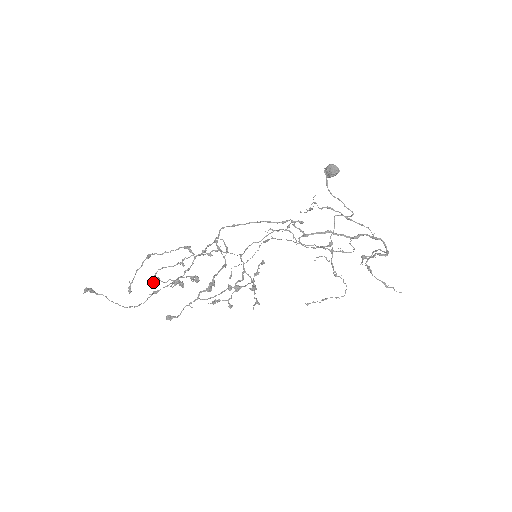
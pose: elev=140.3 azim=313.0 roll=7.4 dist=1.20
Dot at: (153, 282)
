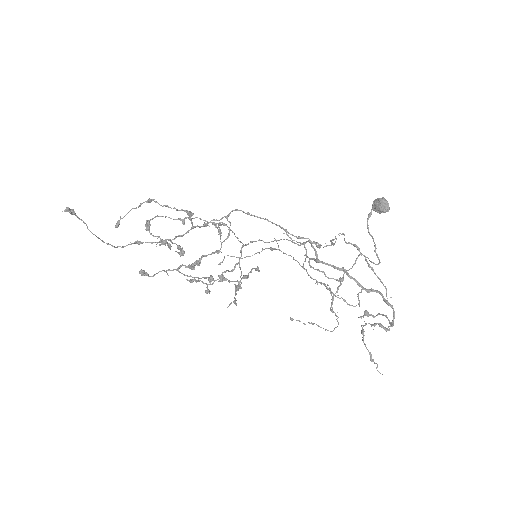
Dot at: (145, 226)
